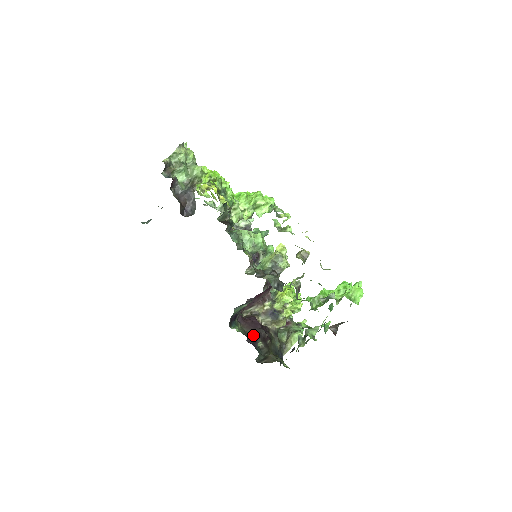
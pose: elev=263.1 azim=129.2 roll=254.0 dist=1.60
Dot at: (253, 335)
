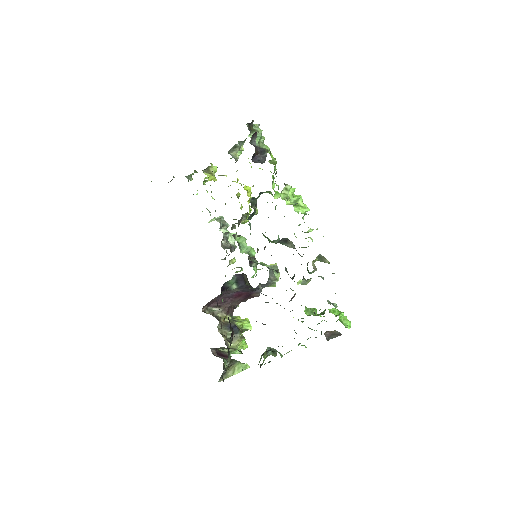
Dot at: occluded
